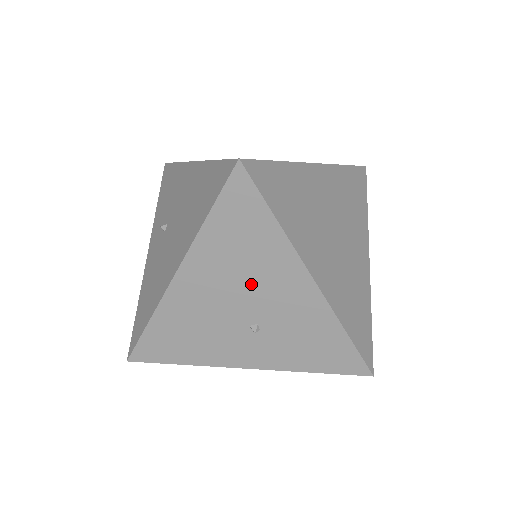
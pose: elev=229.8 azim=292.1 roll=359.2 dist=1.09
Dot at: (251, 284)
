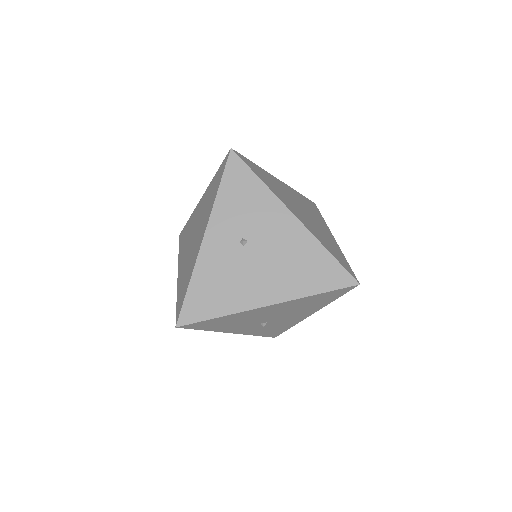
Dot at: (290, 313)
